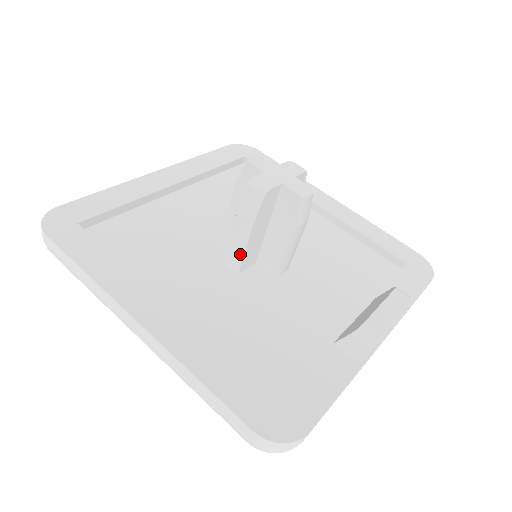
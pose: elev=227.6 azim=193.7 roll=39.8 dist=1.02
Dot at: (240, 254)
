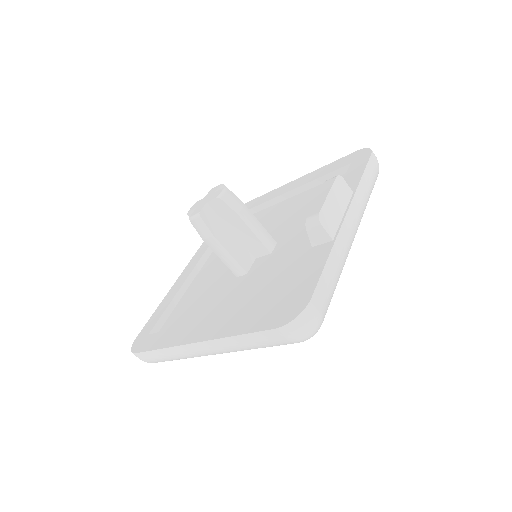
Dot at: (233, 261)
